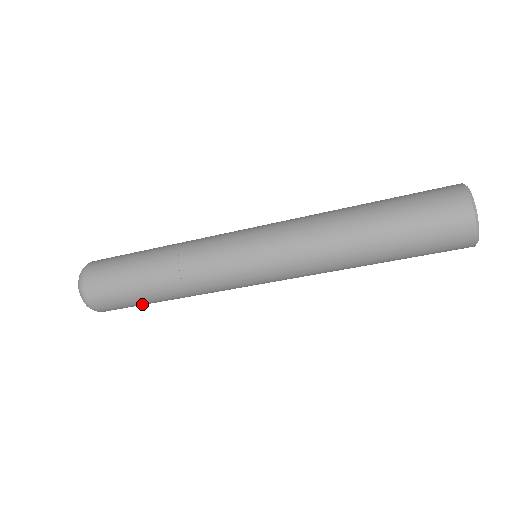
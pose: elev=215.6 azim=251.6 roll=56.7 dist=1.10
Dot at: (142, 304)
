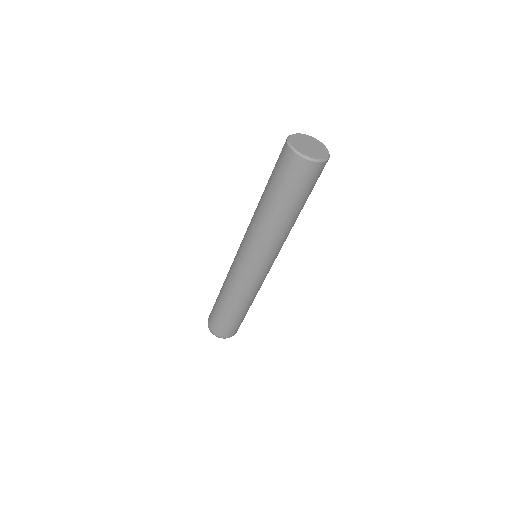
Dot at: (241, 319)
